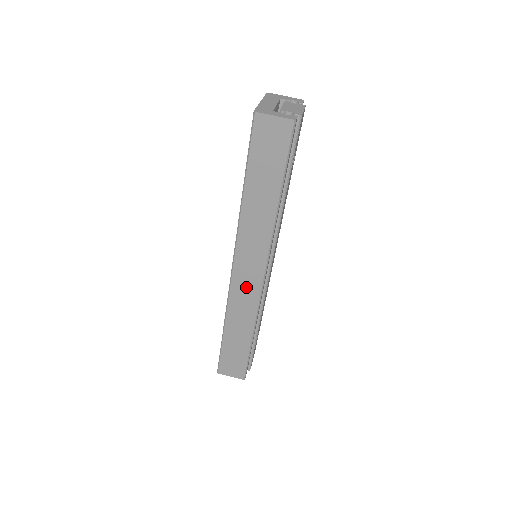
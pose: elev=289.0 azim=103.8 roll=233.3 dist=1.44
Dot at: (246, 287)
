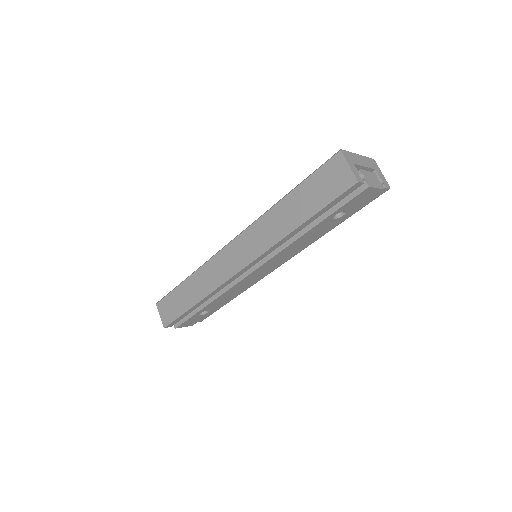
Dot at: (225, 264)
